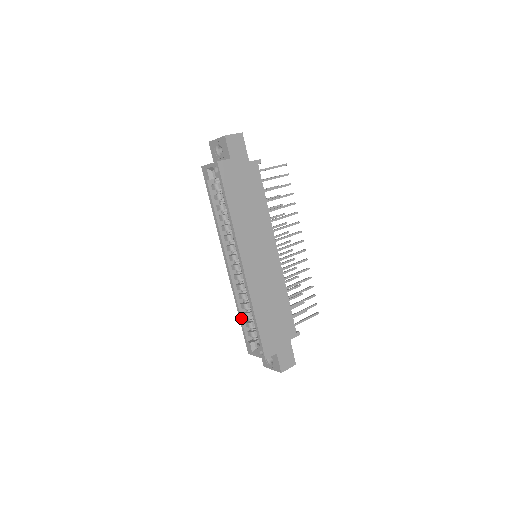
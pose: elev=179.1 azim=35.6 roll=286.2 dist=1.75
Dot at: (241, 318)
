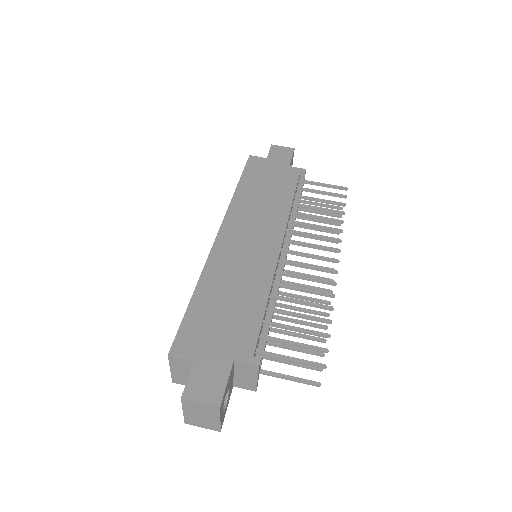
Dot at: occluded
